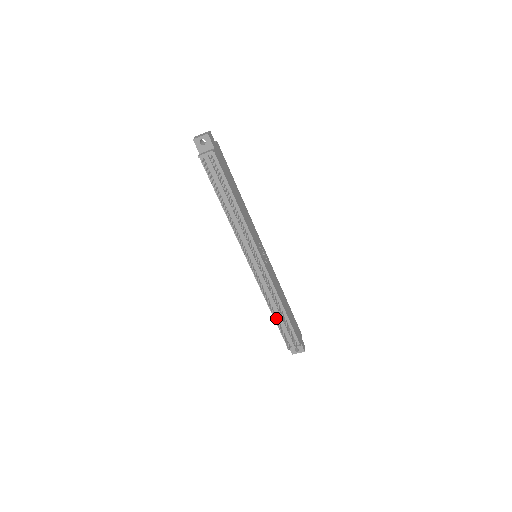
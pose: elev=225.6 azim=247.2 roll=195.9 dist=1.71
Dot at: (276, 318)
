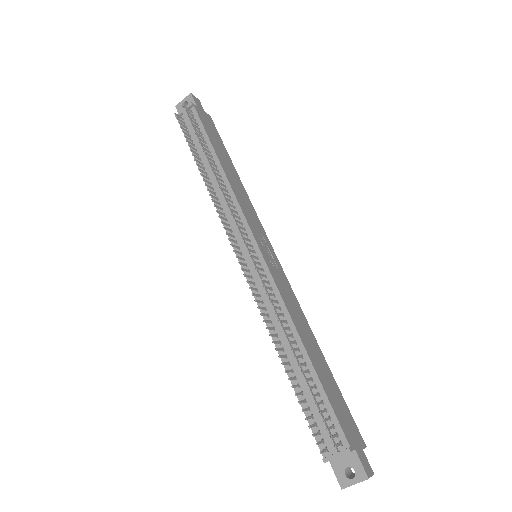
Dot at: (290, 370)
